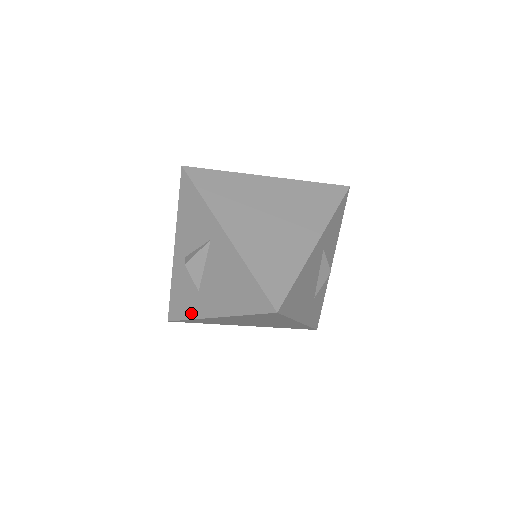
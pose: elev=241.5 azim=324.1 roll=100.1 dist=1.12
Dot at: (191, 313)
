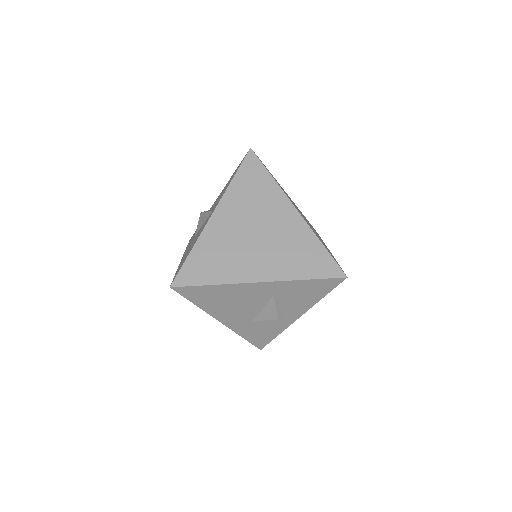
Dot at: occluded
